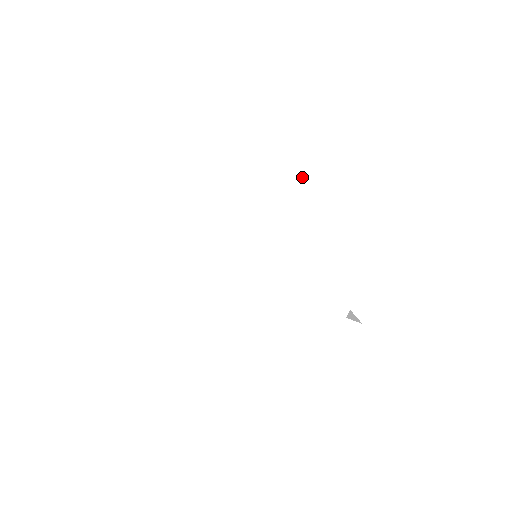
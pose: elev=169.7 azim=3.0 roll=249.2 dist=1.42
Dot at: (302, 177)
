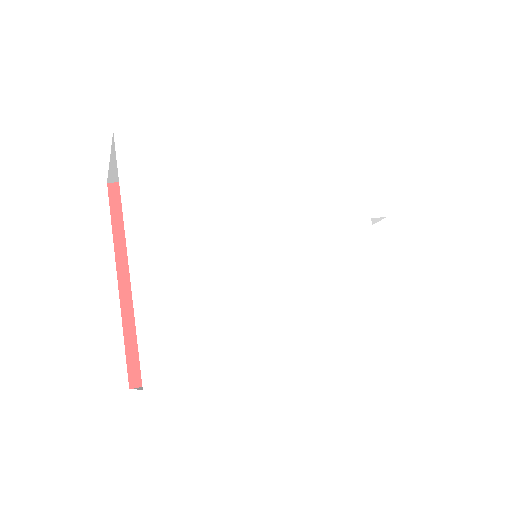
Dot at: (263, 142)
